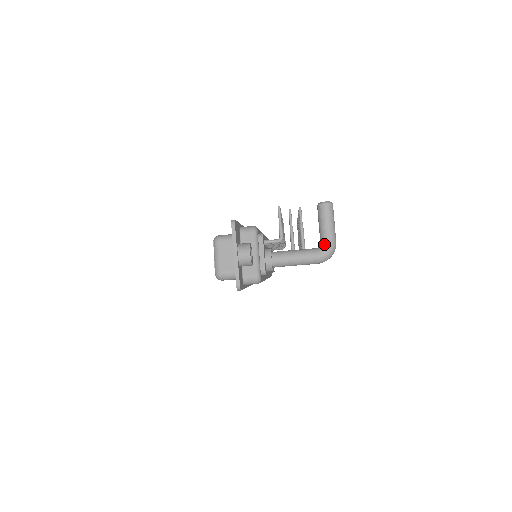
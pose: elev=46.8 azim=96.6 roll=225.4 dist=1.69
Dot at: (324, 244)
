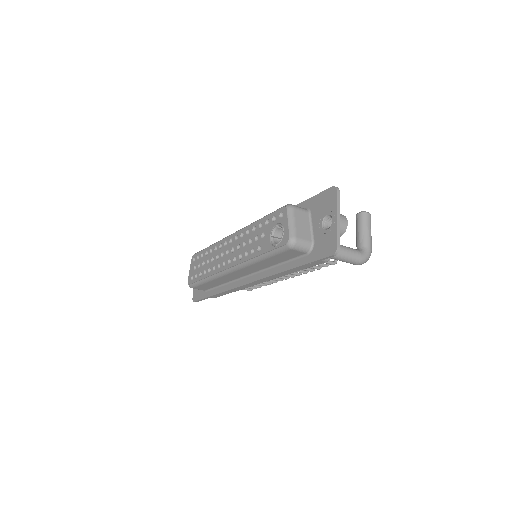
Dot at: (366, 247)
